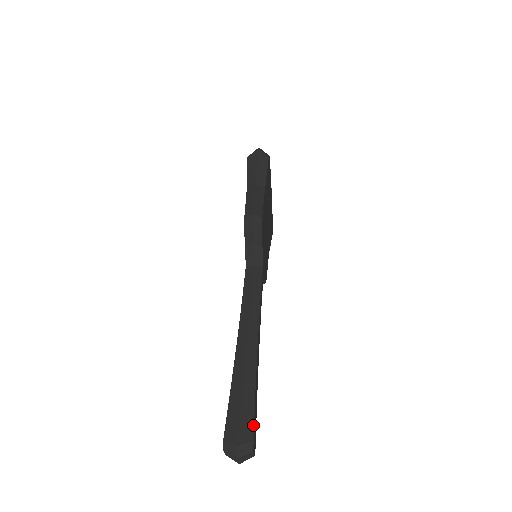
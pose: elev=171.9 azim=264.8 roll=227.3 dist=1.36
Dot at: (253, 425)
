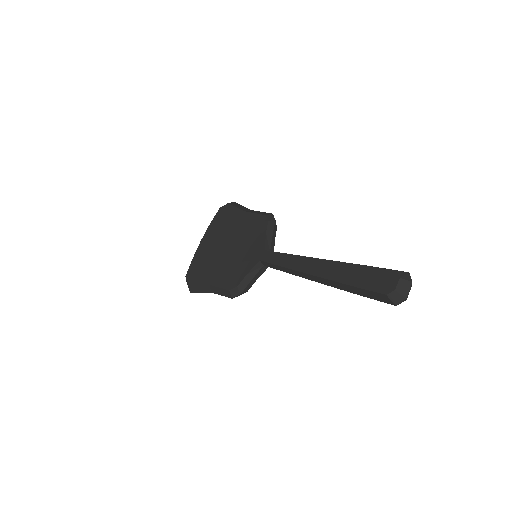
Dot at: occluded
